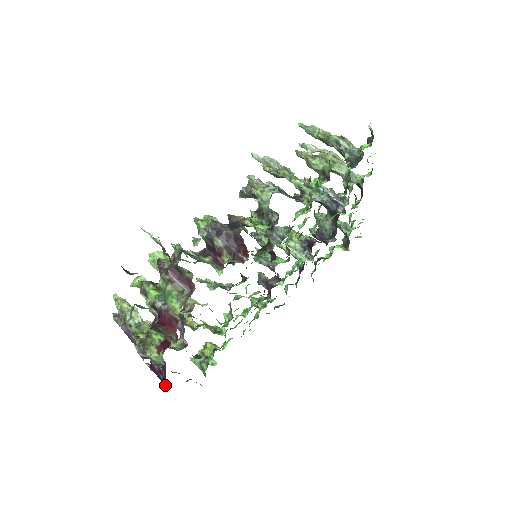
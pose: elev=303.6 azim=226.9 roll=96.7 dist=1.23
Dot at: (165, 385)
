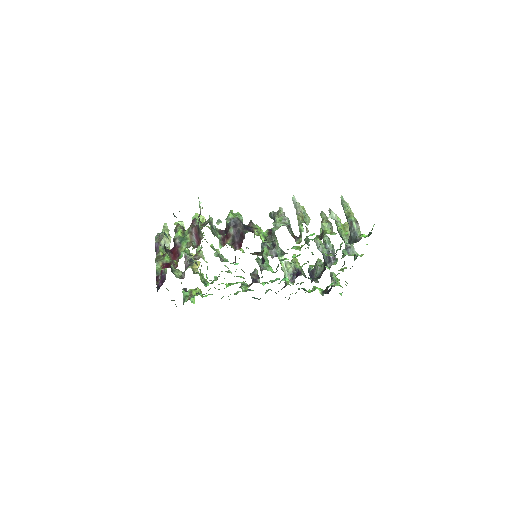
Dot at: (157, 291)
